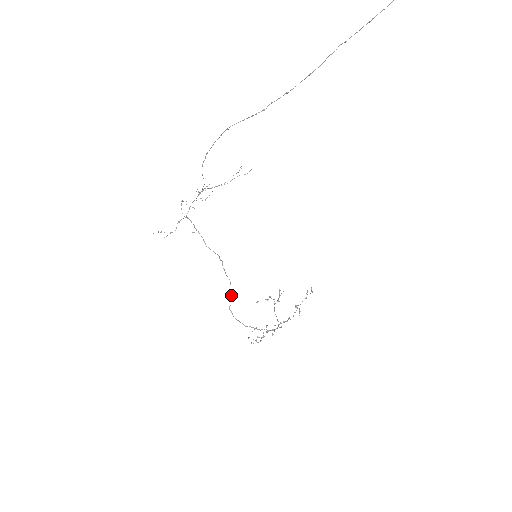
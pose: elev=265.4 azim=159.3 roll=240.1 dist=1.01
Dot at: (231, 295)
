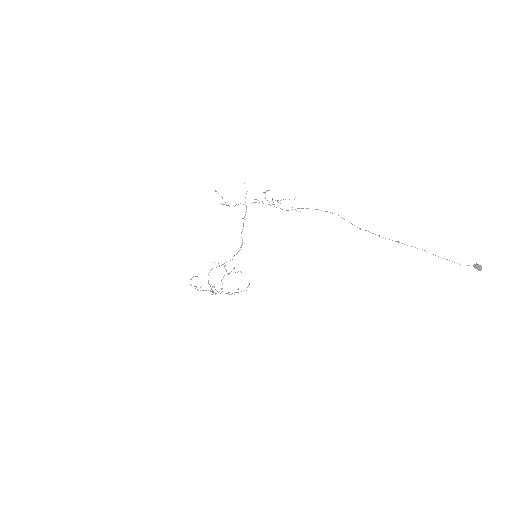
Dot at: occluded
